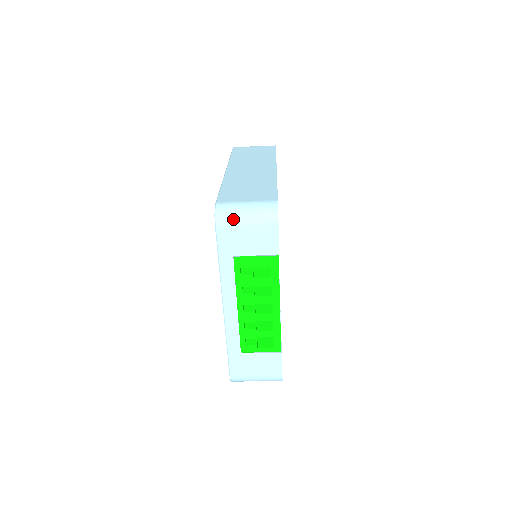
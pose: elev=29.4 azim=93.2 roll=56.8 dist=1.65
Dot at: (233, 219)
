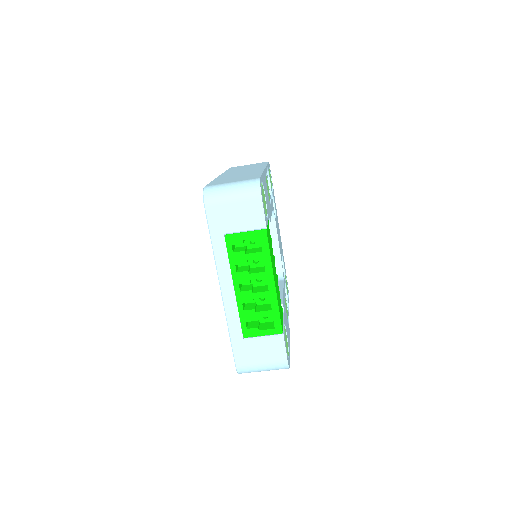
Dot at: (220, 197)
